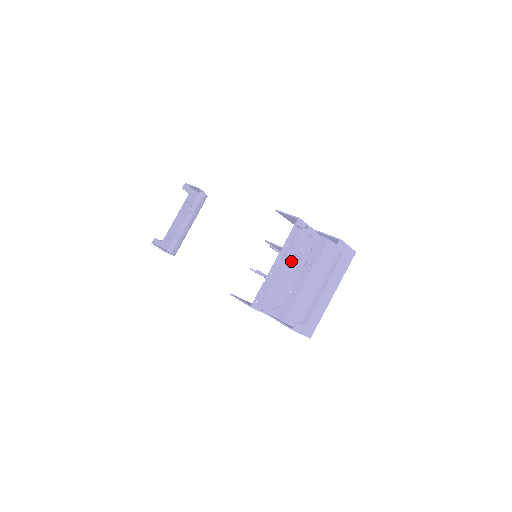
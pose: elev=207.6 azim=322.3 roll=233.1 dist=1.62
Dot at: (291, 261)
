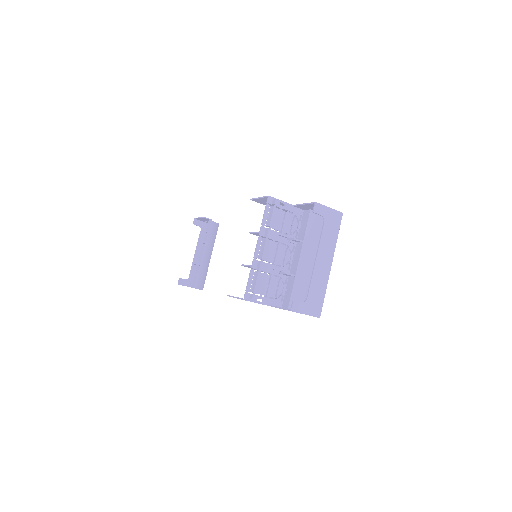
Dot at: (276, 243)
